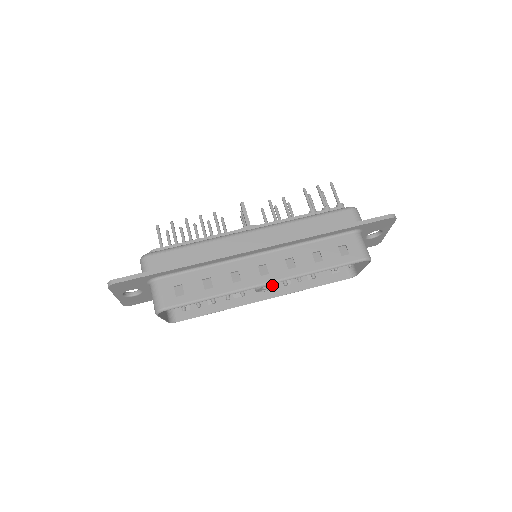
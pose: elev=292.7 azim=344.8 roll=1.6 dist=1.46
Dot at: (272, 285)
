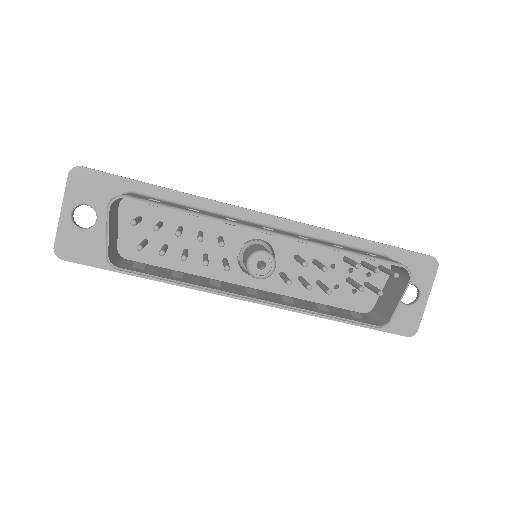
Dot at: (273, 261)
